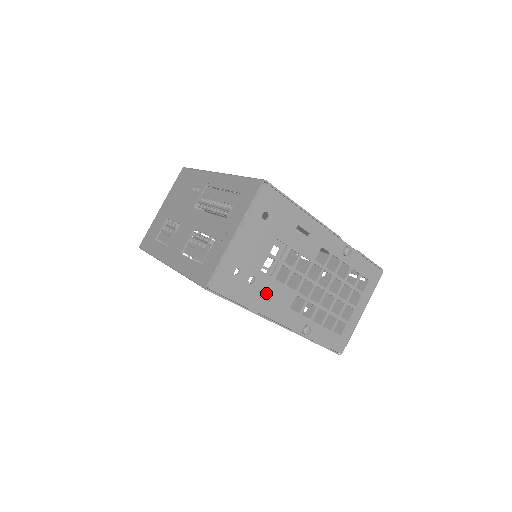
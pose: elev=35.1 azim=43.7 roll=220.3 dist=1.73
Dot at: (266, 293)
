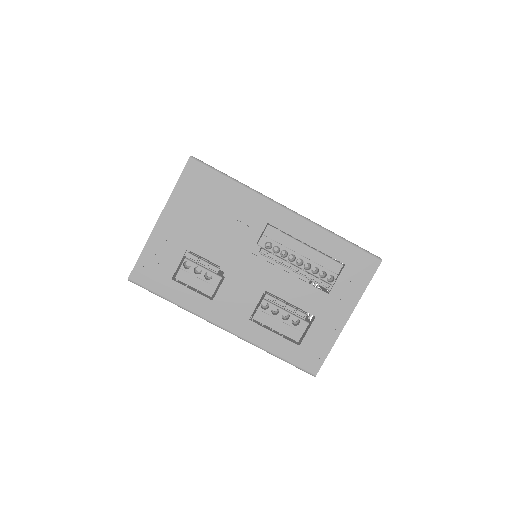
Dot at: occluded
